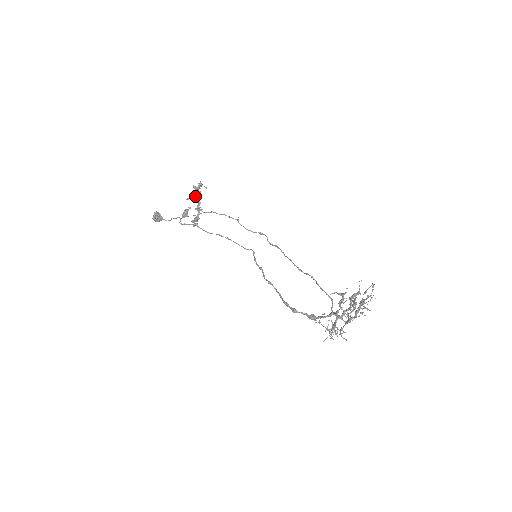
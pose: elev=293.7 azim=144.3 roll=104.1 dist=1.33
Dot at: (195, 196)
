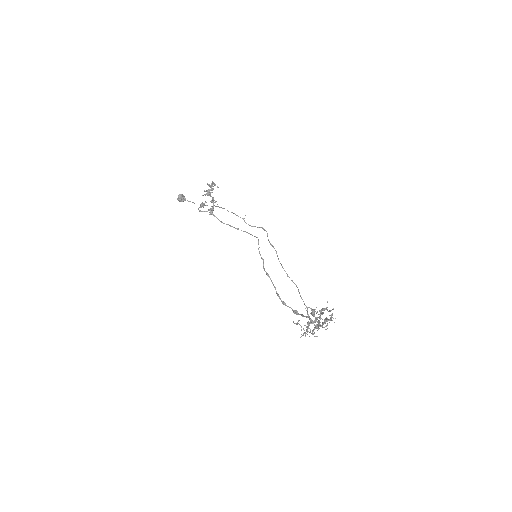
Dot at: (209, 194)
